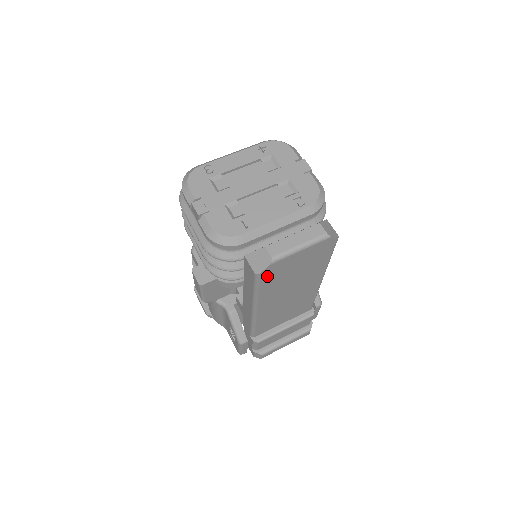
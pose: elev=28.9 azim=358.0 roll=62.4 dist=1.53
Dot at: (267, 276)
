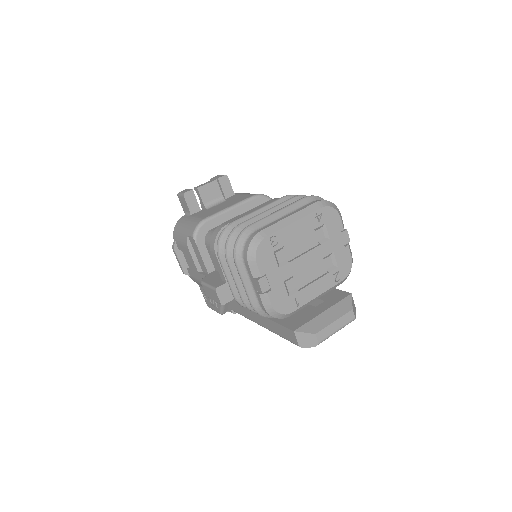
Dot at: occluded
